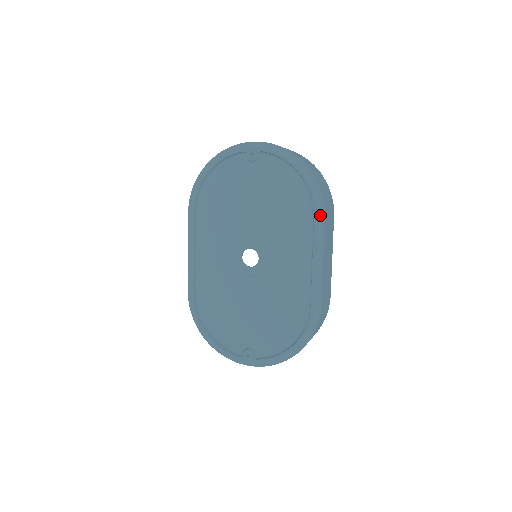
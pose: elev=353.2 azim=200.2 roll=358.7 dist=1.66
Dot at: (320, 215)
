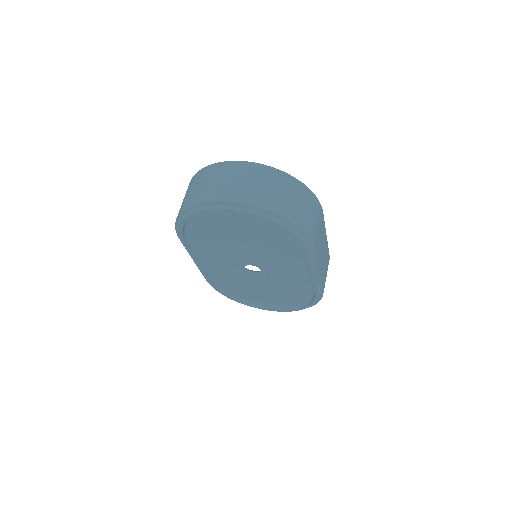
Dot at: (310, 250)
